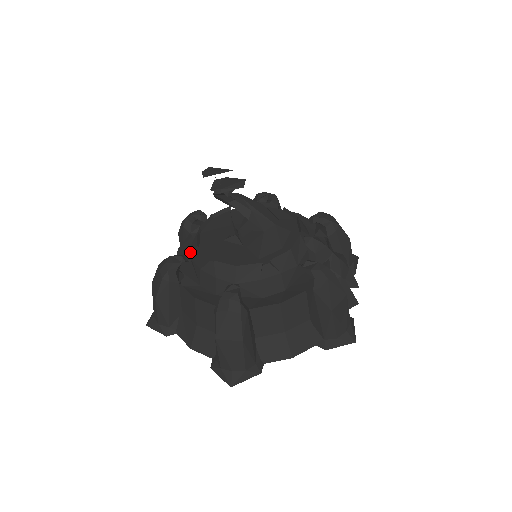
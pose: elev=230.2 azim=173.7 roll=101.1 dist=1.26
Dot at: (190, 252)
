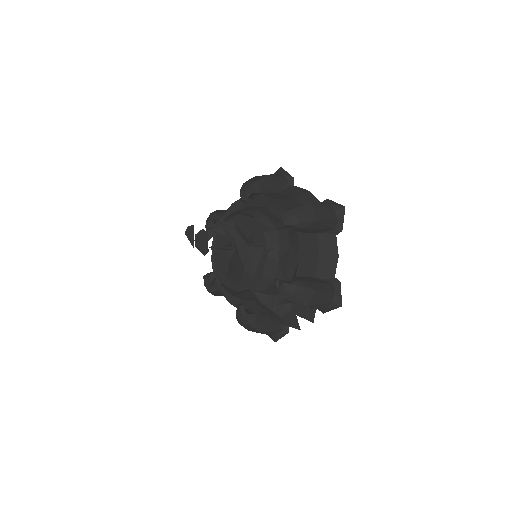
Dot at: occluded
